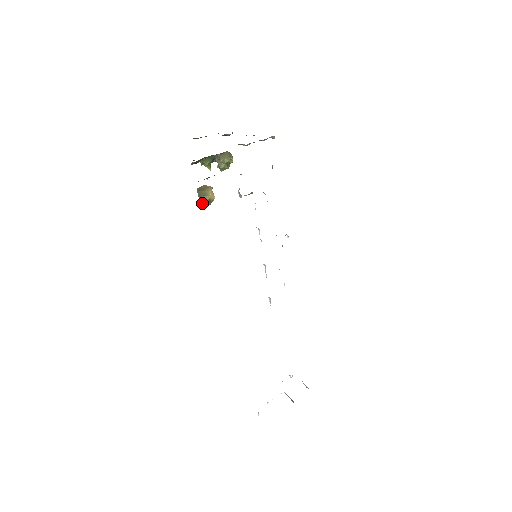
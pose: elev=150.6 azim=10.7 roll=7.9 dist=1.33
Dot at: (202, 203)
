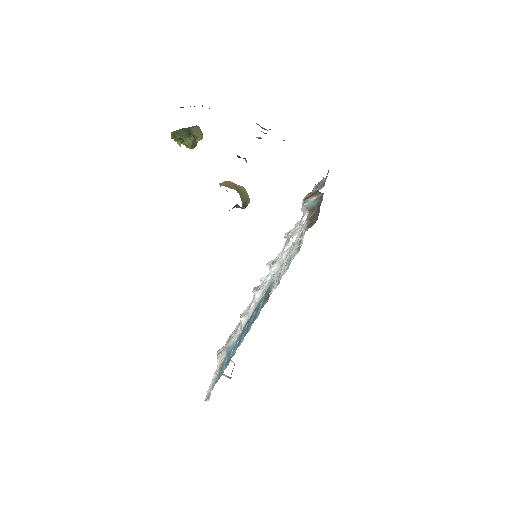
Dot at: occluded
